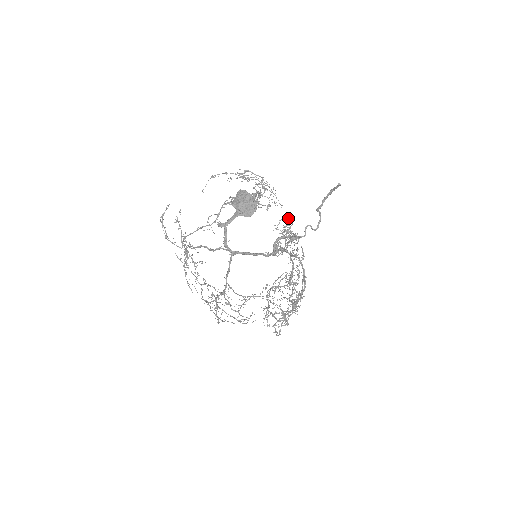
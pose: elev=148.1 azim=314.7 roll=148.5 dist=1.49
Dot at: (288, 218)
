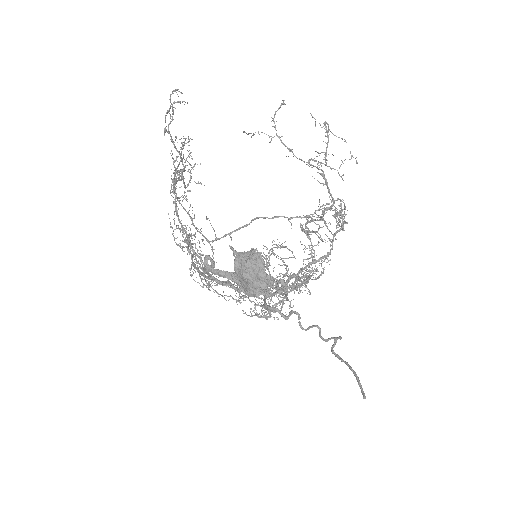
Dot at: (342, 223)
